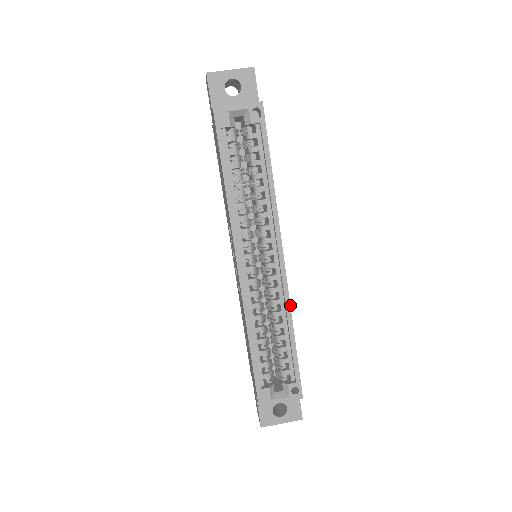
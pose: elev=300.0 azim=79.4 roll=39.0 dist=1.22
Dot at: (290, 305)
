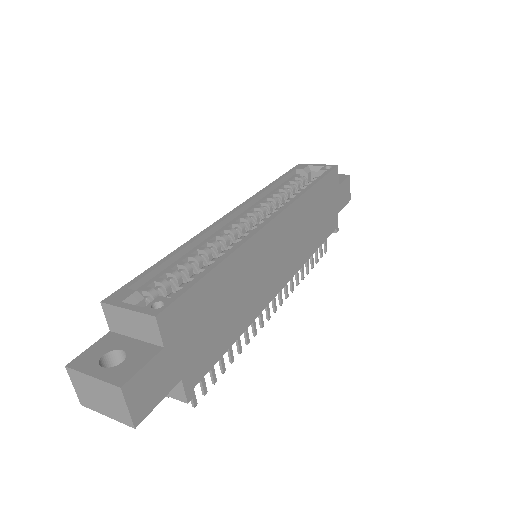
Dot at: (244, 243)
